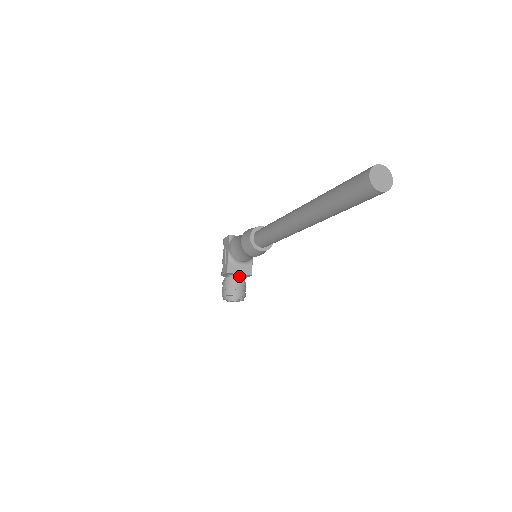
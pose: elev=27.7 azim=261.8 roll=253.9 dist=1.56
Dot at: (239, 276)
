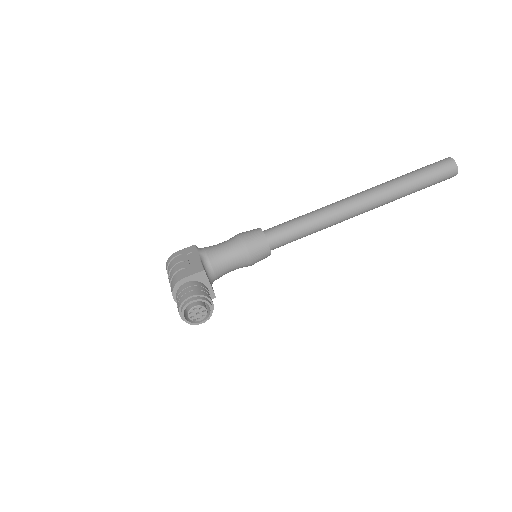
Dot at: occluded
